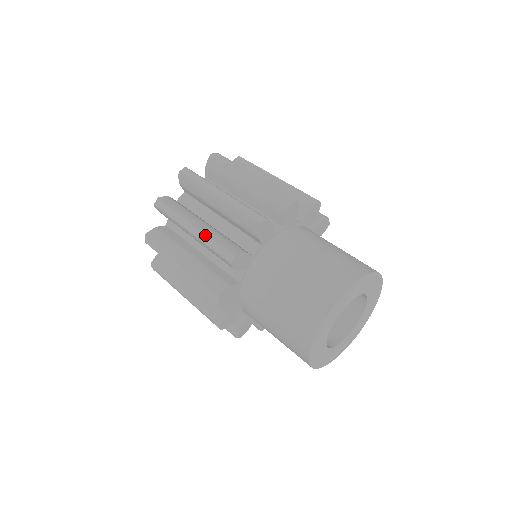
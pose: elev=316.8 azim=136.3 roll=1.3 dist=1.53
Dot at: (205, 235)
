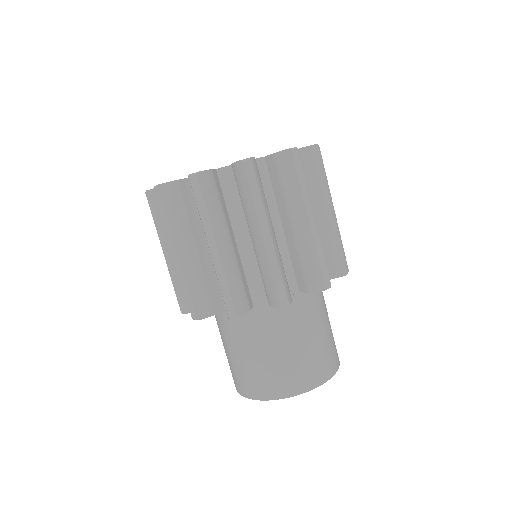
Dot at: occluded
